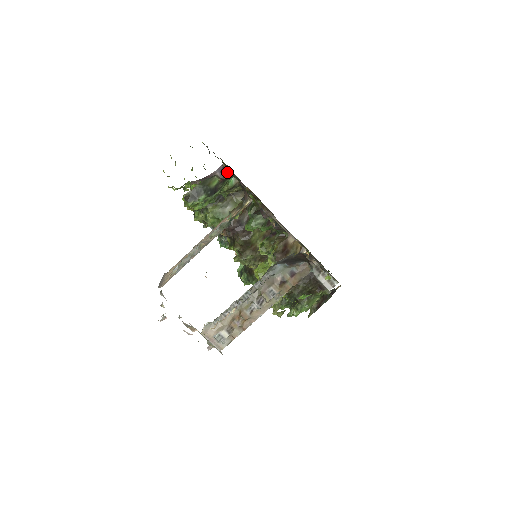
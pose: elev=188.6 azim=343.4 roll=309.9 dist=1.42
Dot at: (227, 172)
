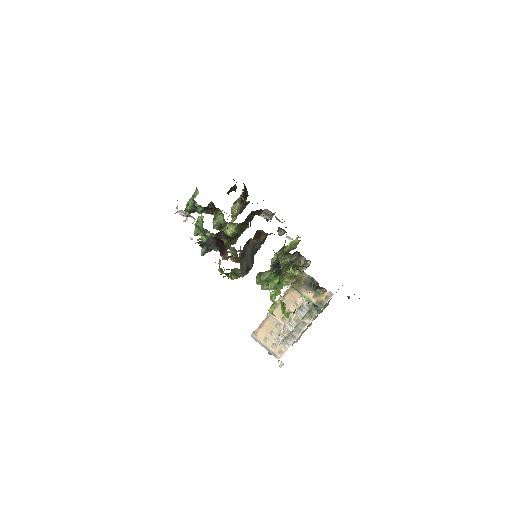
Dot at: (252, 240)
